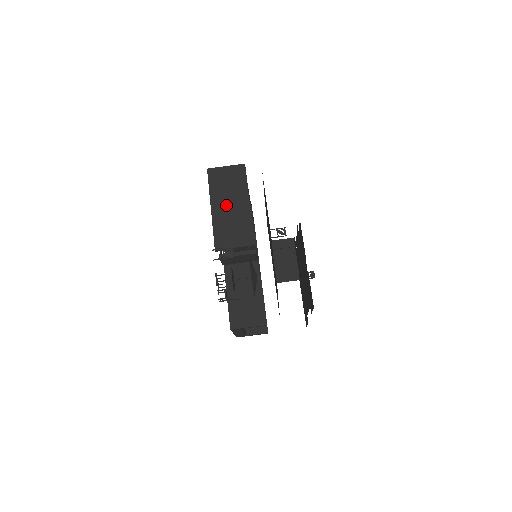
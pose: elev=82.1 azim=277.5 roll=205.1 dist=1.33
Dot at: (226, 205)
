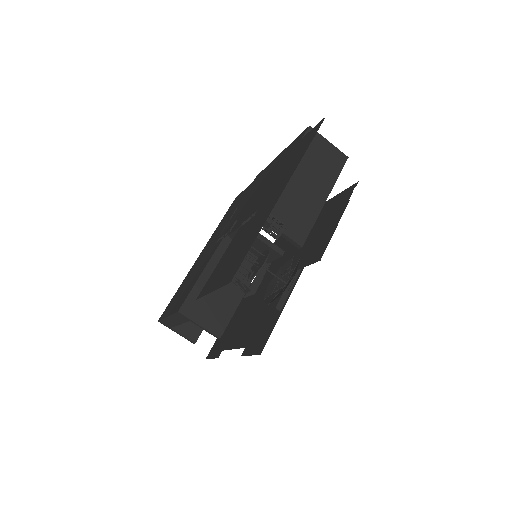
Dot at: (302, 179)
